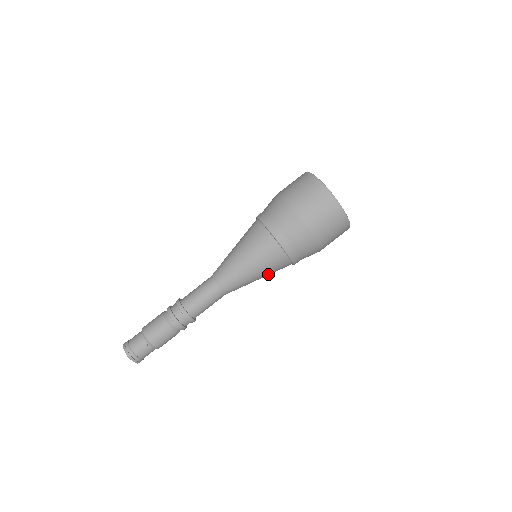
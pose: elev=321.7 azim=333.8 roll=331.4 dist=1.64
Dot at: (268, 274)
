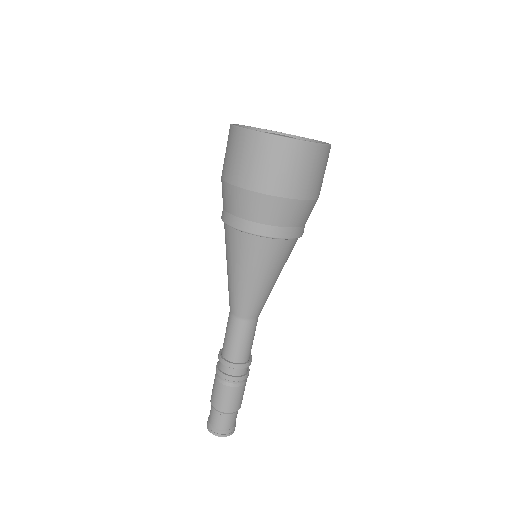
Dot at: (276, 269)
